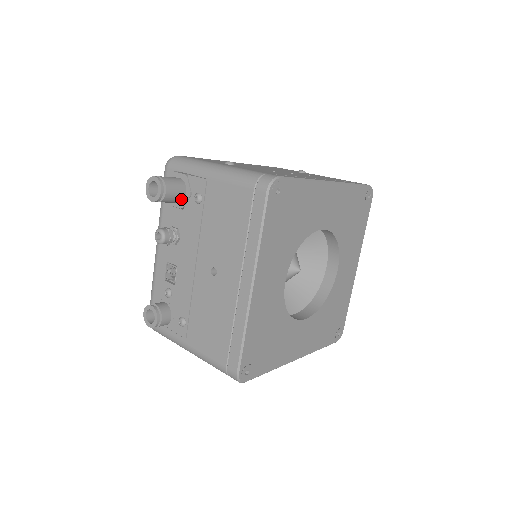
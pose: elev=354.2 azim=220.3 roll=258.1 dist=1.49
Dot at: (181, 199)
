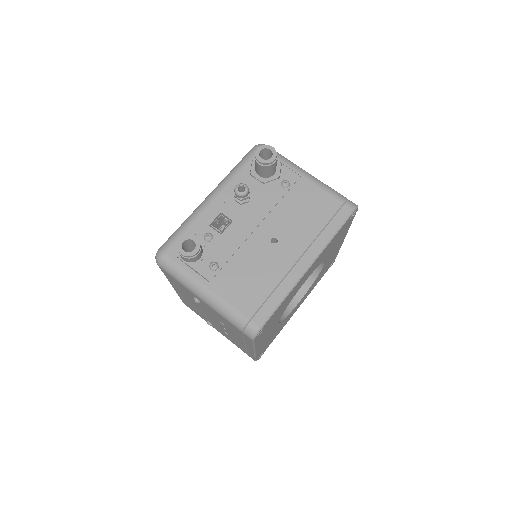
Dot at: (268, 176)
